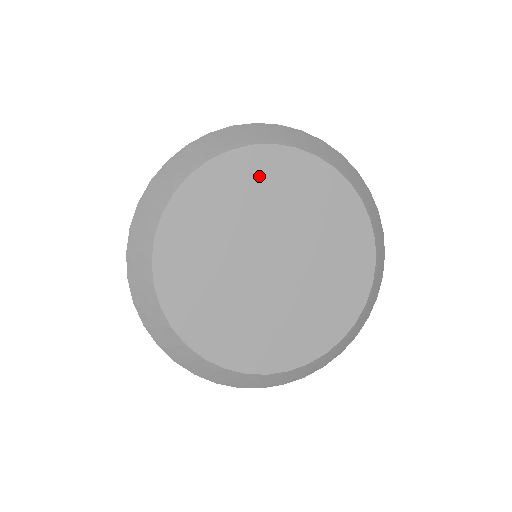
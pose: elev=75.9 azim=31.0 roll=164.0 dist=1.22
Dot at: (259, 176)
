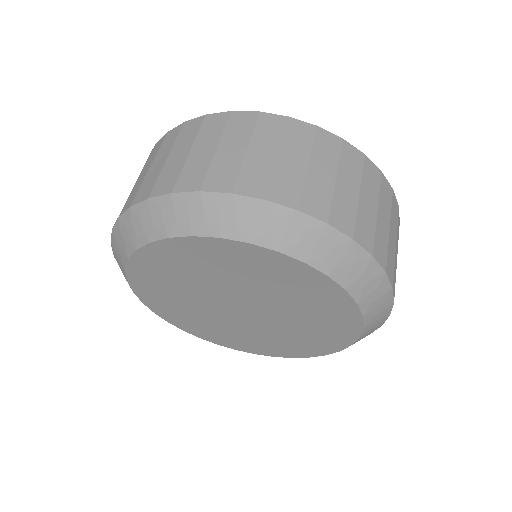
Dot at: (178, 262)
